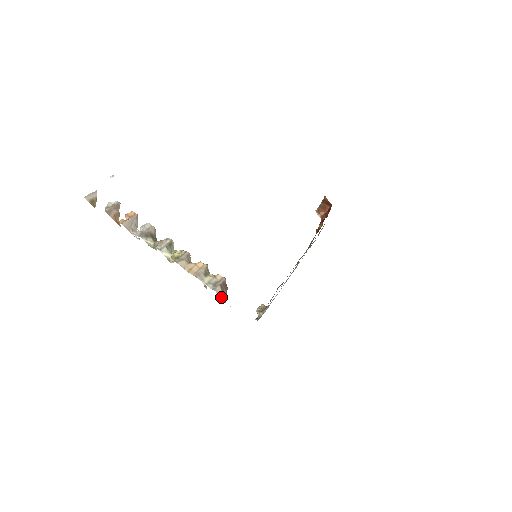
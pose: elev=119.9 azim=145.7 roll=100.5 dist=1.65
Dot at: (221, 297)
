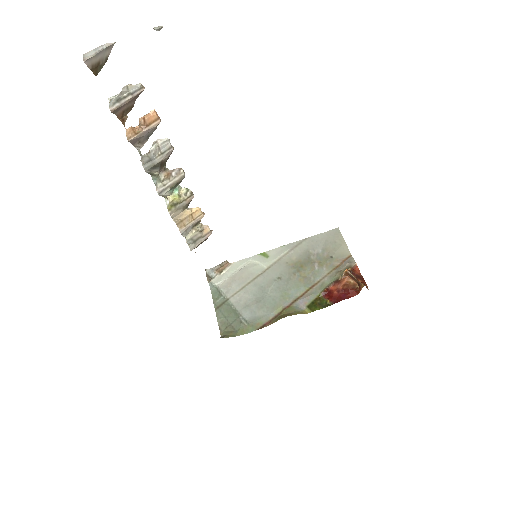
Dot at: occluded
